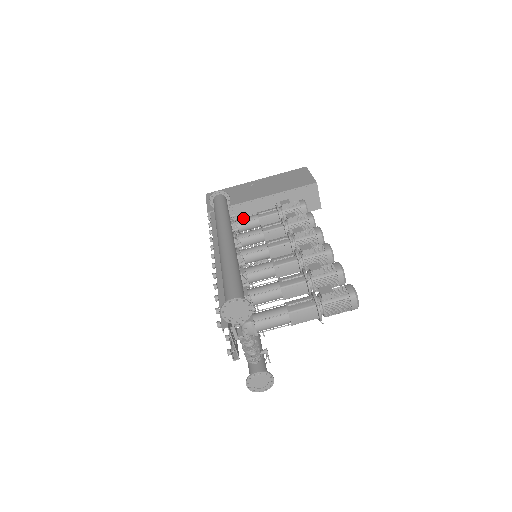
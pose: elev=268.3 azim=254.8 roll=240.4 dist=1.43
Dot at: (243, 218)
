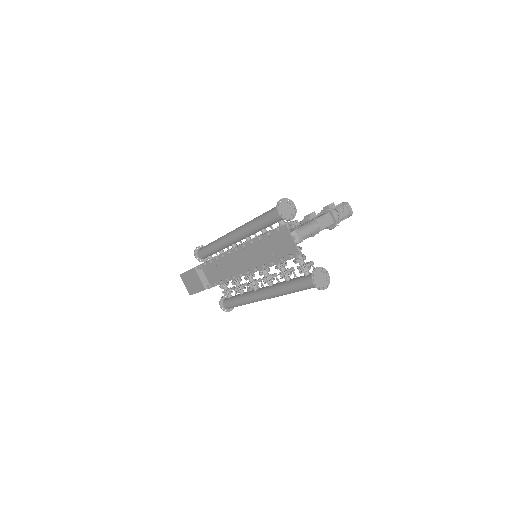
Dot at: occluded
